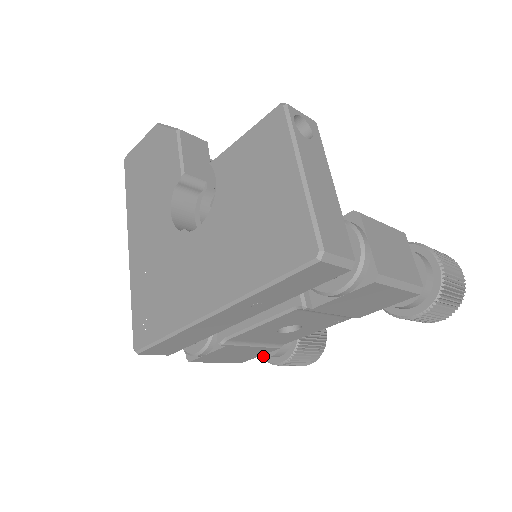
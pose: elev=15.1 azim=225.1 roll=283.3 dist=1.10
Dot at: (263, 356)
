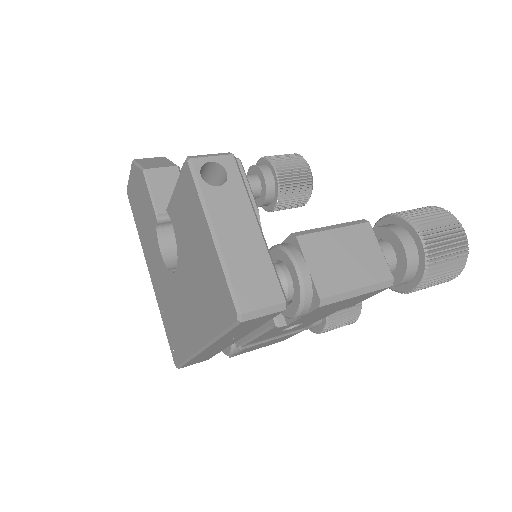
Dot at: occluded
